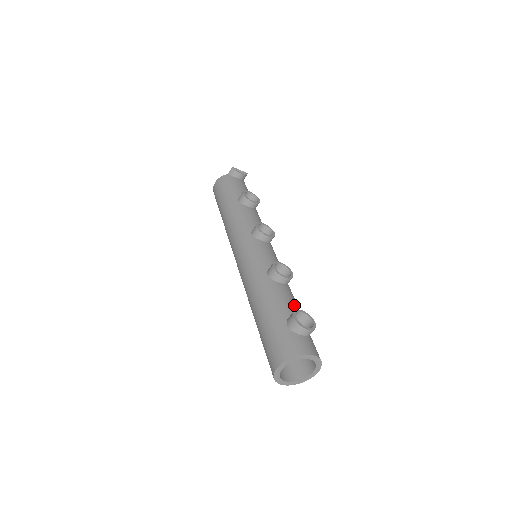
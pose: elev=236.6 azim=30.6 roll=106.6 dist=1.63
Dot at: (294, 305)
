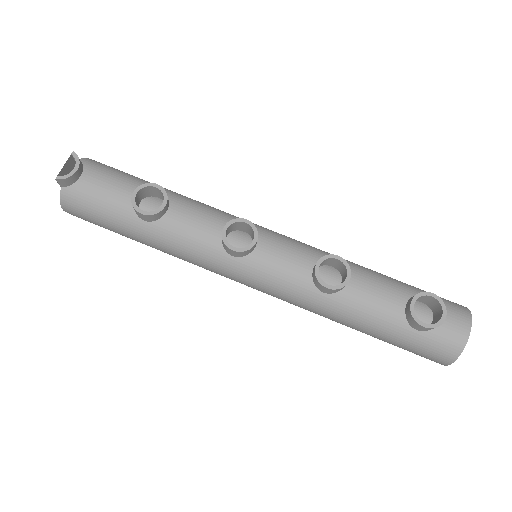
Dot at: (387, 292)
